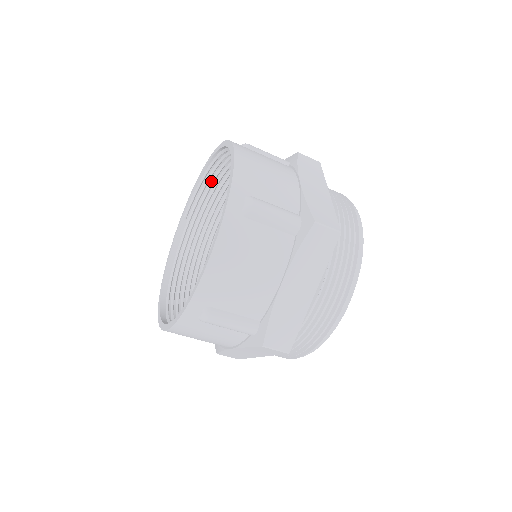
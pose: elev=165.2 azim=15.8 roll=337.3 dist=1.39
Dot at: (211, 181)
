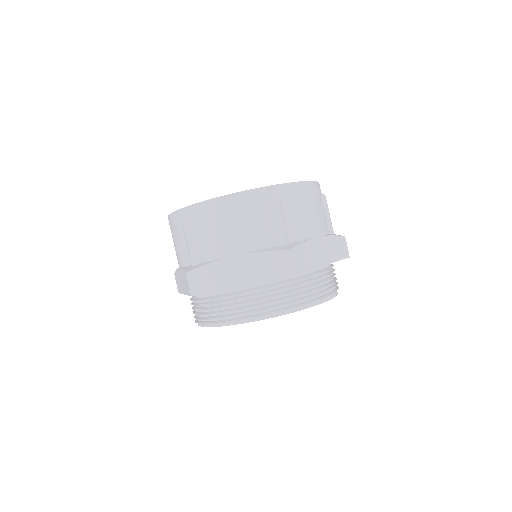
Dot at: occluded
